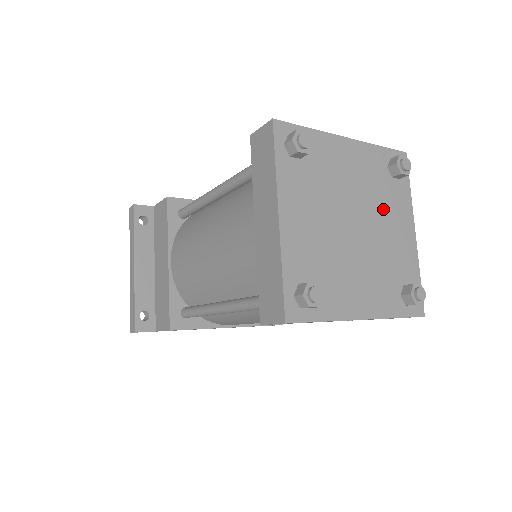
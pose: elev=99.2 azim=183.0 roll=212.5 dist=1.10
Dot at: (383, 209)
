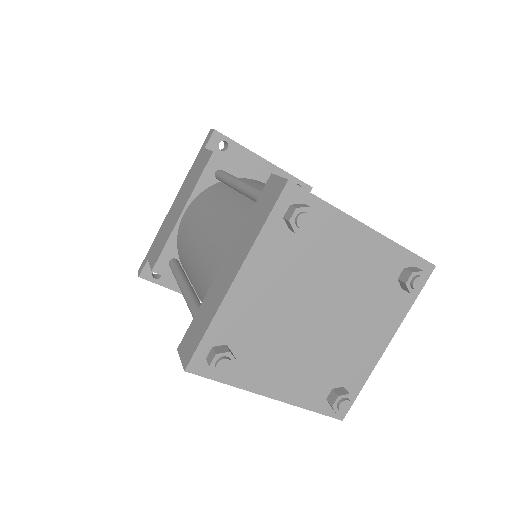
Dot at: (325, 265)
